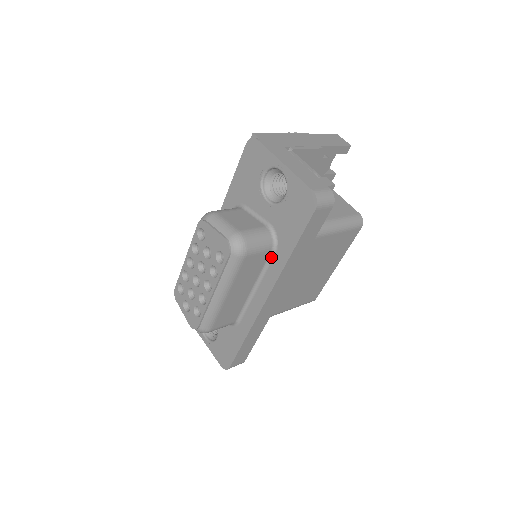
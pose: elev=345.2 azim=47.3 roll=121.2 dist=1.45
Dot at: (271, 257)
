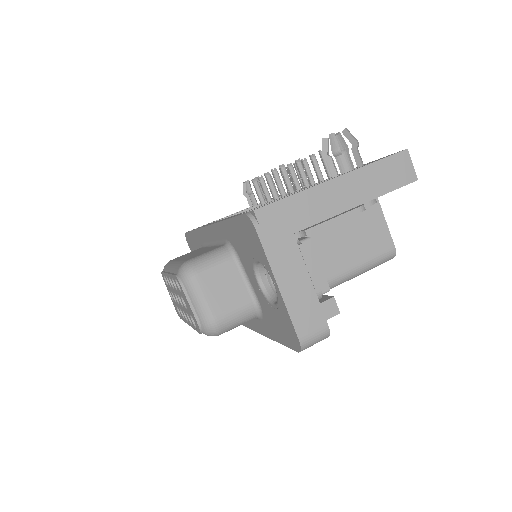
Dot at: occluded
